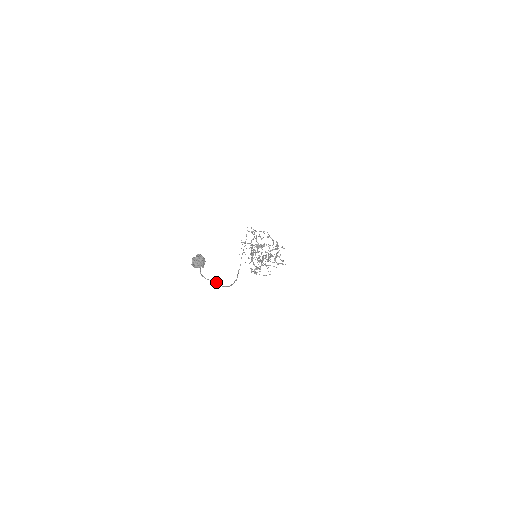
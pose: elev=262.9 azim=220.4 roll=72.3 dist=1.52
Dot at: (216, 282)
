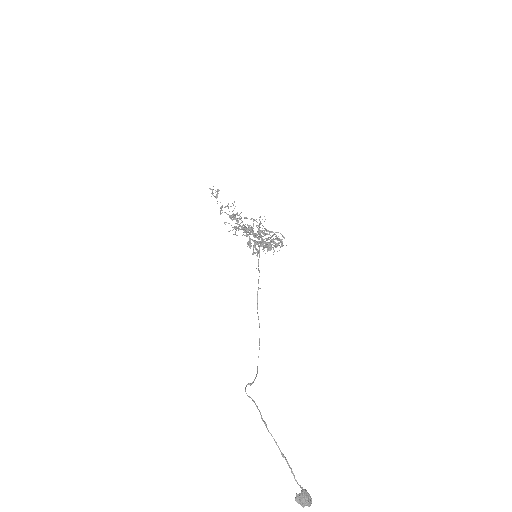
Dot at: occluded
